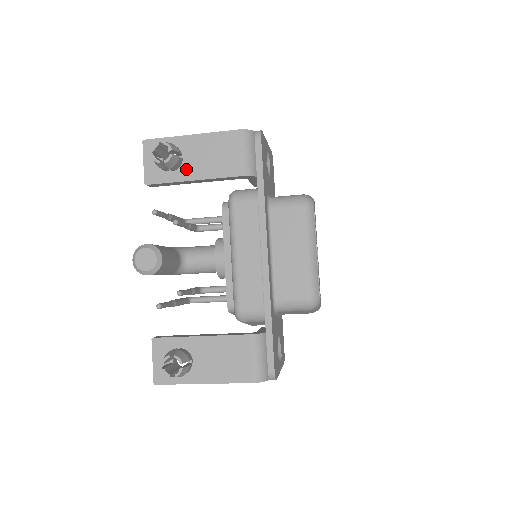
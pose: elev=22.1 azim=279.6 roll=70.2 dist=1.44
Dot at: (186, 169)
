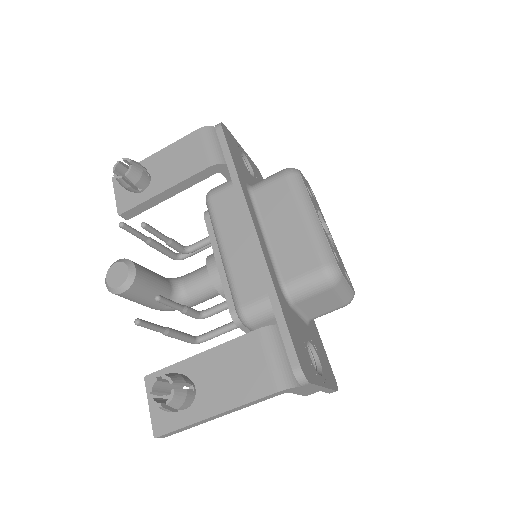
Dot at: (155, 184)
